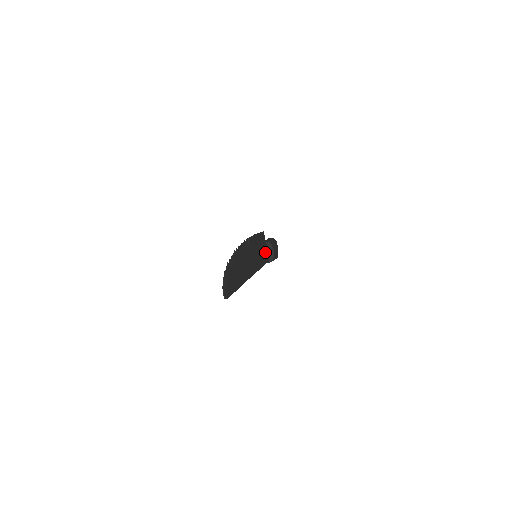
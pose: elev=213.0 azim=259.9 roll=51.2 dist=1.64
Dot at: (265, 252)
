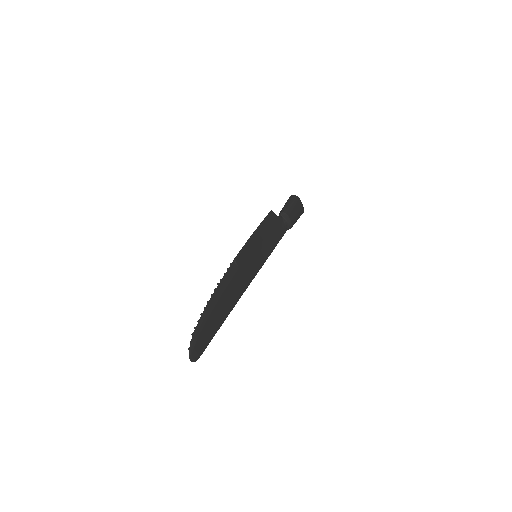
Dot at: (277, 229)
